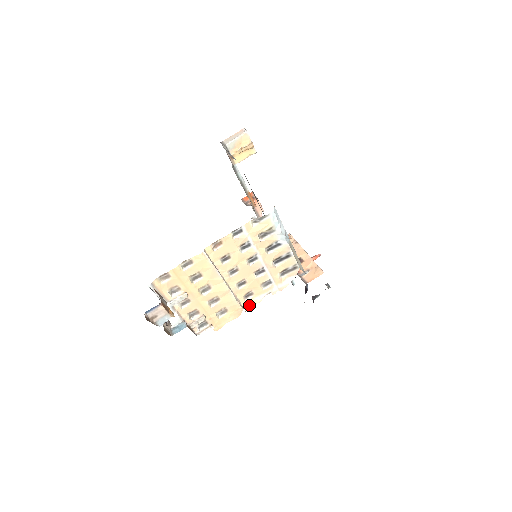
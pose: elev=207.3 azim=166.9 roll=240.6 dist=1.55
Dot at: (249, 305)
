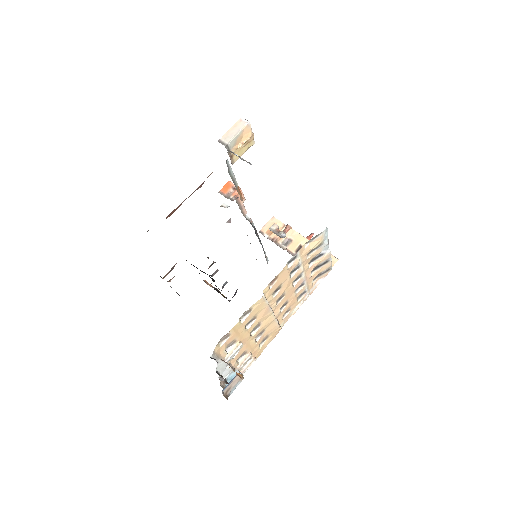
Dot at: (284, 321)
